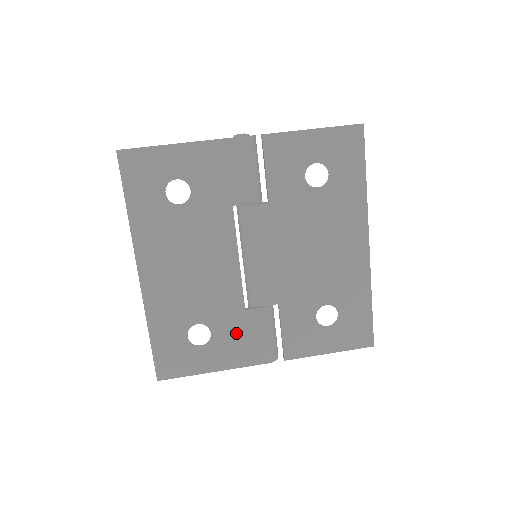
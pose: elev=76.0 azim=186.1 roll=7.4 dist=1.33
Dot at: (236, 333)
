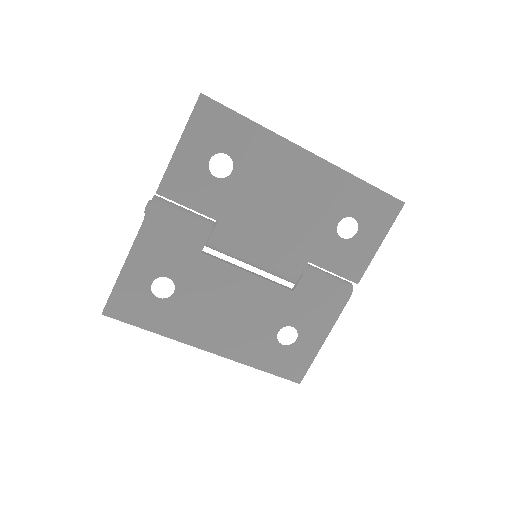
Dot at: (307, 308)
